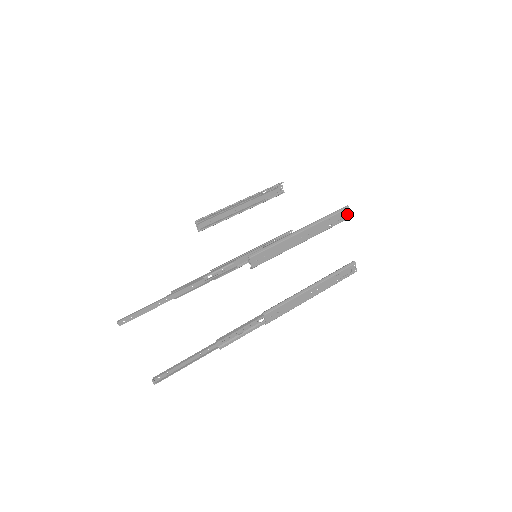
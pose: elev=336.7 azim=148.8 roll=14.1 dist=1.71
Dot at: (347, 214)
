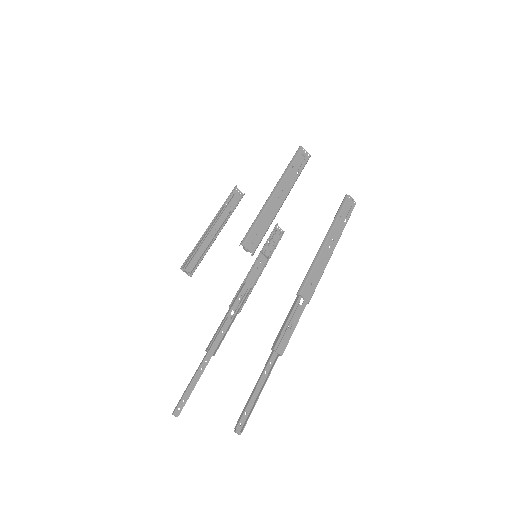
Dot at: (305, 154)
